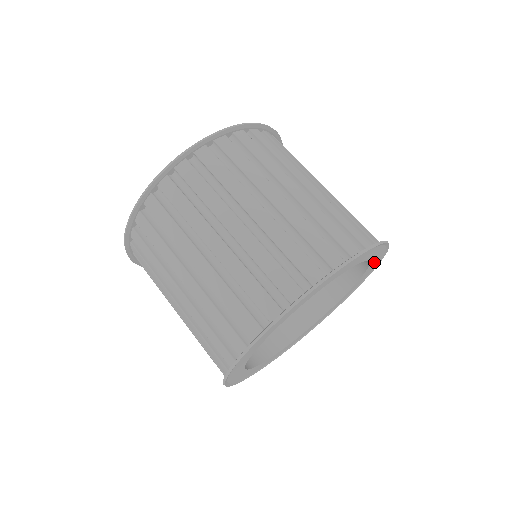
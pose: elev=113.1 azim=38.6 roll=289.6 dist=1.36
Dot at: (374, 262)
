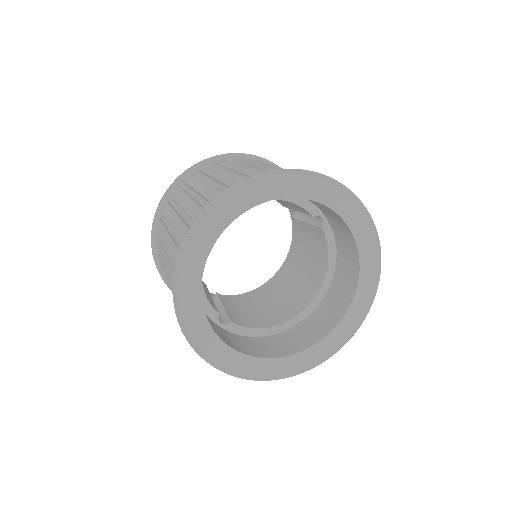
Dot at: (362, 233)
